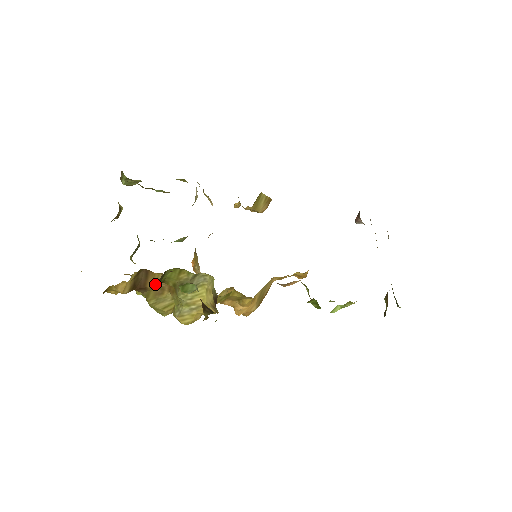
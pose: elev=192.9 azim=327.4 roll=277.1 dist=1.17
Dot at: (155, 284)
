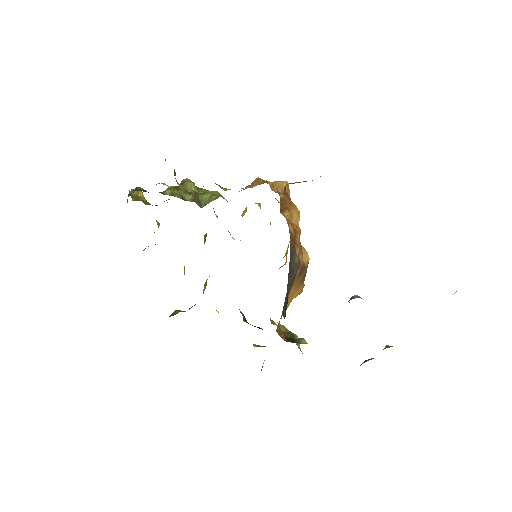
Dot at: occluded
